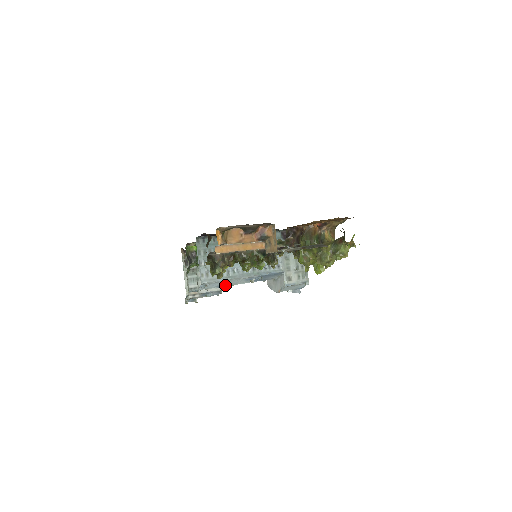
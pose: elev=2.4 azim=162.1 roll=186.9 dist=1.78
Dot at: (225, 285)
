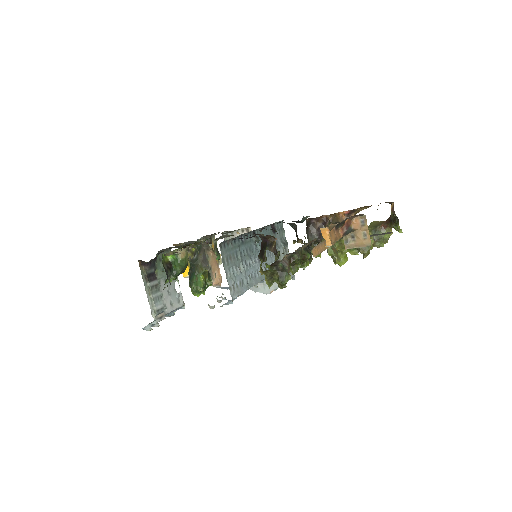
Dot at: occluded
